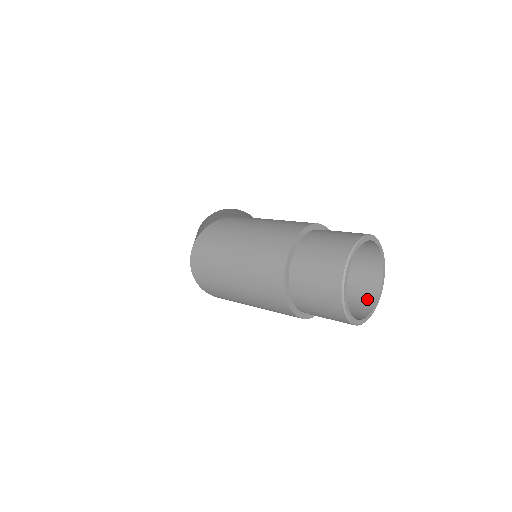
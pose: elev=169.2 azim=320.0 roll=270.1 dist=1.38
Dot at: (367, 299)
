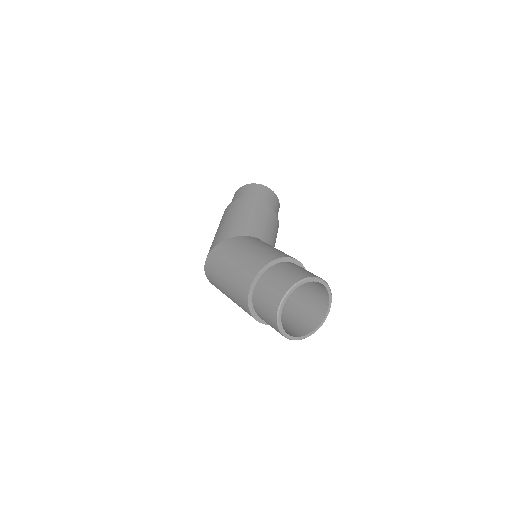
Dot at: (322, 307)
